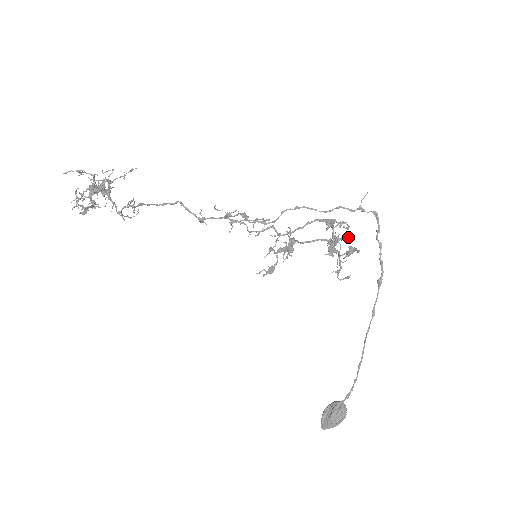
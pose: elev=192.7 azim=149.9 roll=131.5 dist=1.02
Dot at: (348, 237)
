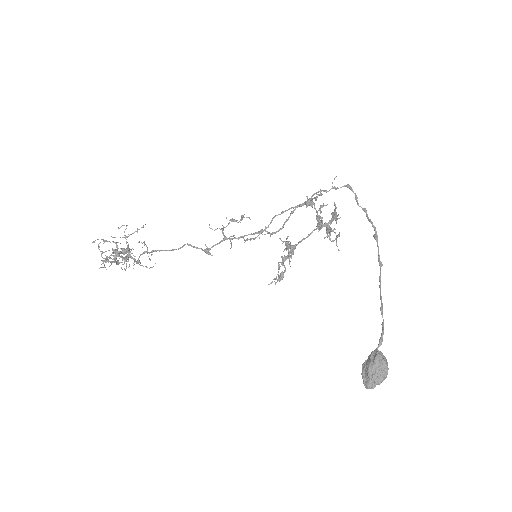
Dot at: (336, 218)
